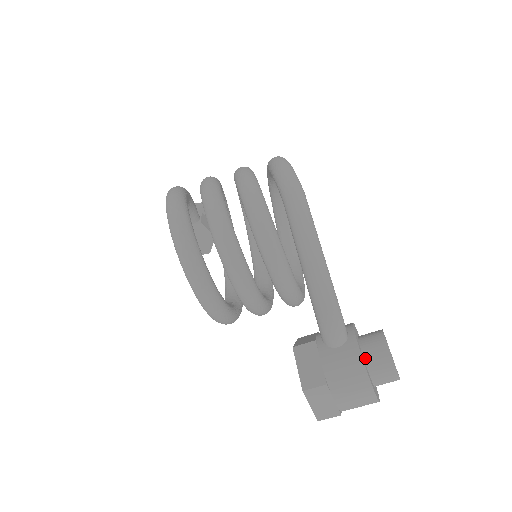
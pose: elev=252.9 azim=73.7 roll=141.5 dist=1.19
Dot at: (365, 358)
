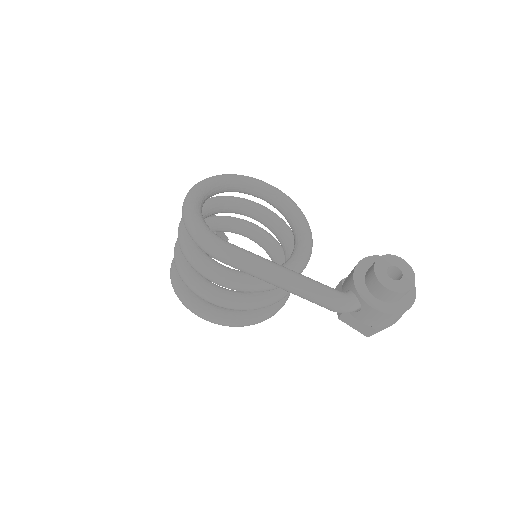
Dot at: (381, 300)
